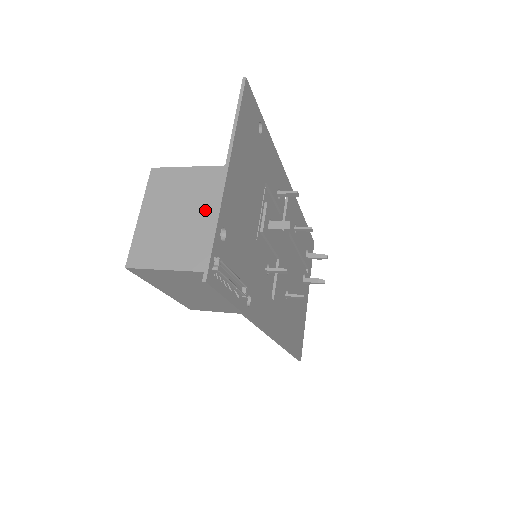
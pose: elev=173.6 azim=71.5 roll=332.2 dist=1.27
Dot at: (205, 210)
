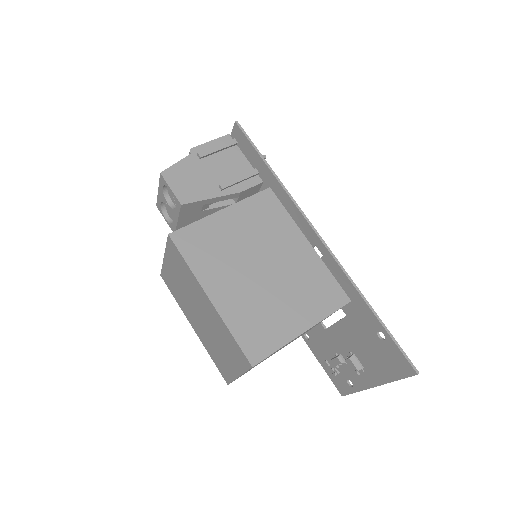
Dot at: occluded
